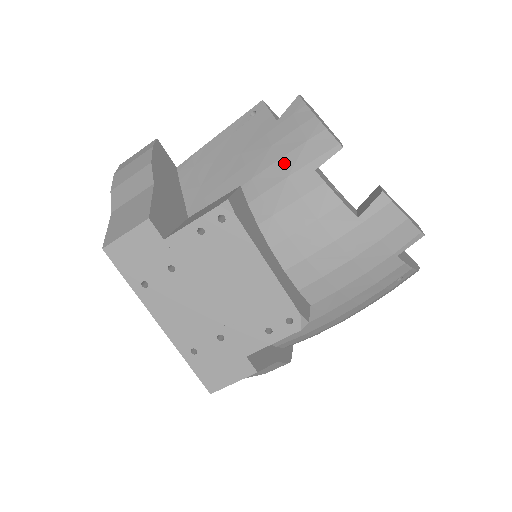
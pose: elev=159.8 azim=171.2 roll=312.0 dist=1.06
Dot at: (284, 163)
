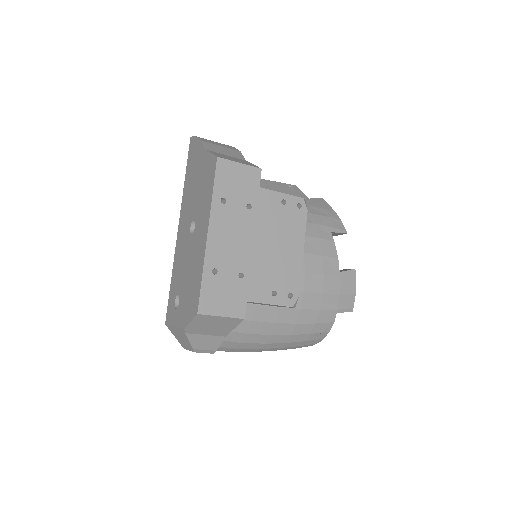
Dot at: (315, 217)
